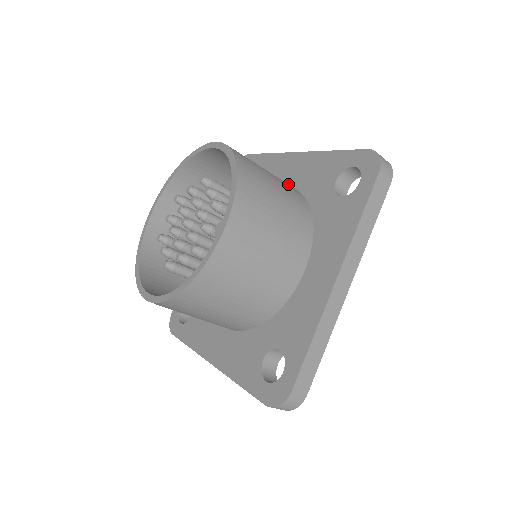
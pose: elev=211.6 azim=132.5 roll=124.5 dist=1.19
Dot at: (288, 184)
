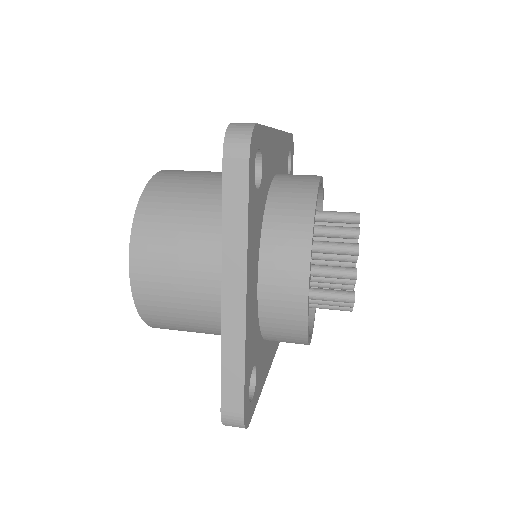
Dot at: occluded
